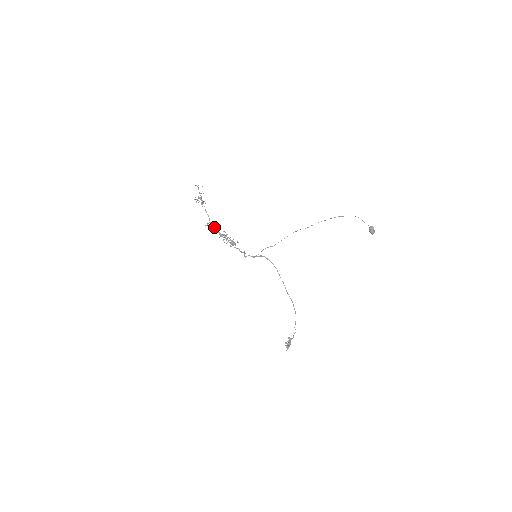
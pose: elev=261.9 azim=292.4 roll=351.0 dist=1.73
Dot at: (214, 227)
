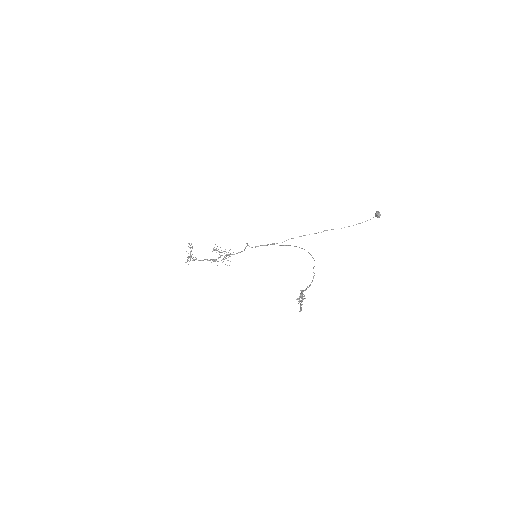
Dot at: (202, 260)
